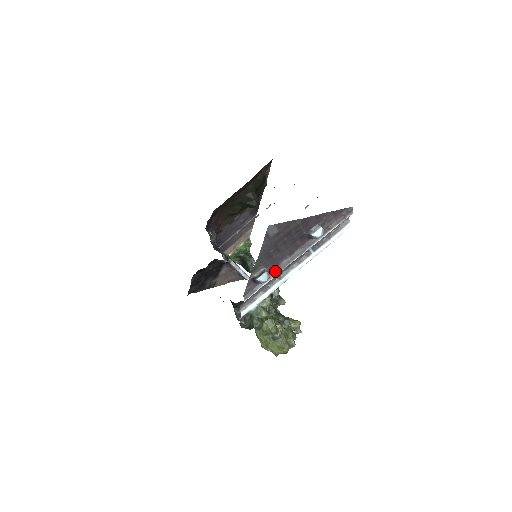
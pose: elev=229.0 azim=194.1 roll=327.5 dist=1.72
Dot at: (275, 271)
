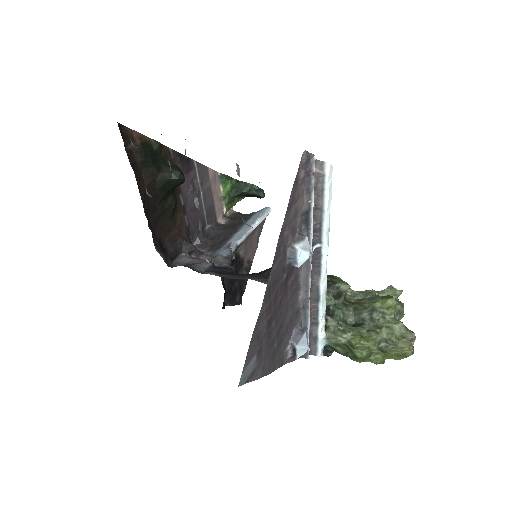
Dot at: (303, 312)
